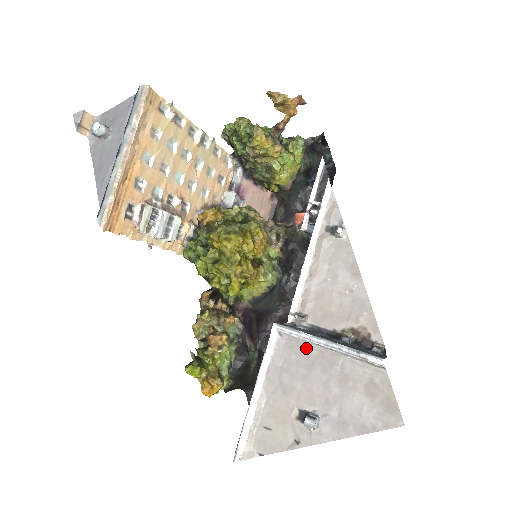
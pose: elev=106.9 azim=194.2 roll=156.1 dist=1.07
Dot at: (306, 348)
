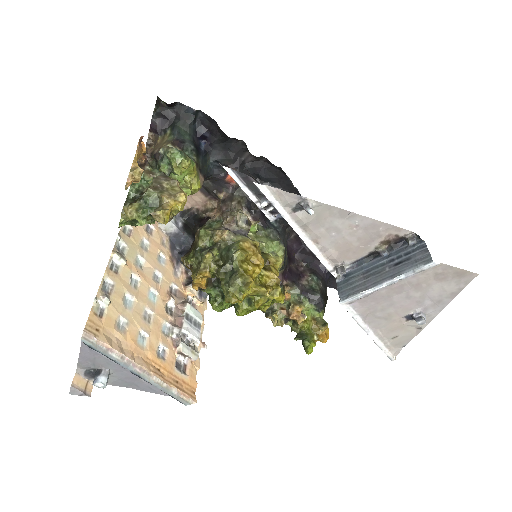
Dot at: (376, 295)
